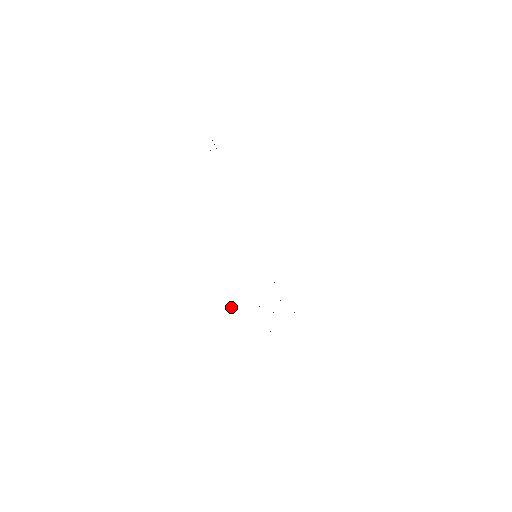
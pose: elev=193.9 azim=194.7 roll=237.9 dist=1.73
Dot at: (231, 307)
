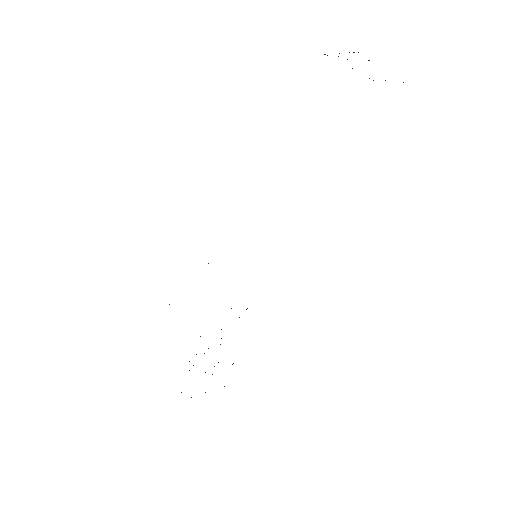
Dot at: occluded
